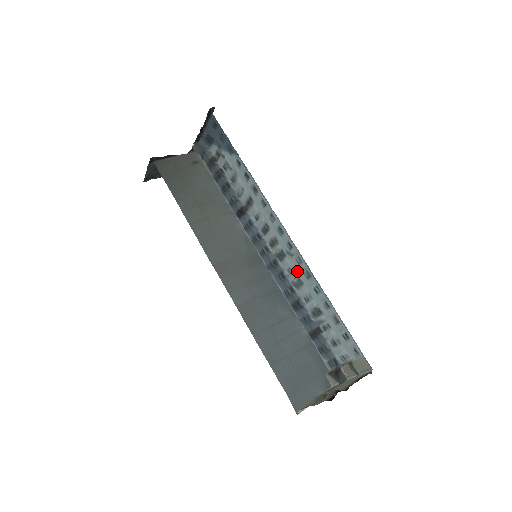
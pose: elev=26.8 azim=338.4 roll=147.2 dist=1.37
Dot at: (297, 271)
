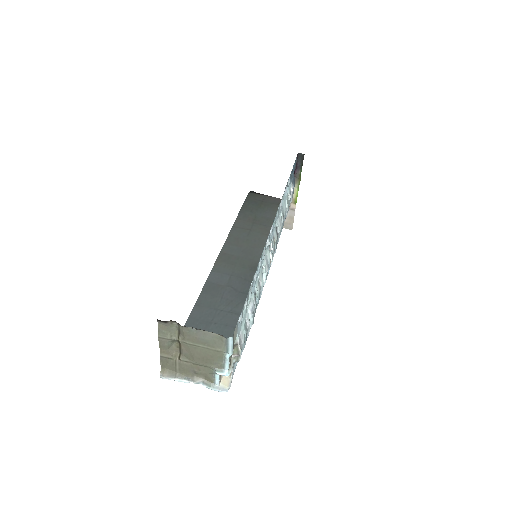
Dot at: (265, 260)
